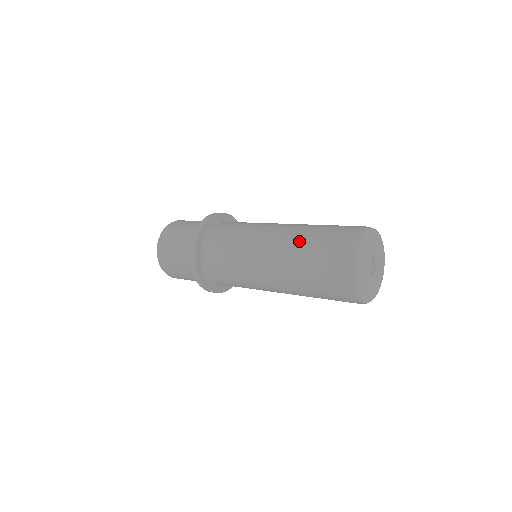
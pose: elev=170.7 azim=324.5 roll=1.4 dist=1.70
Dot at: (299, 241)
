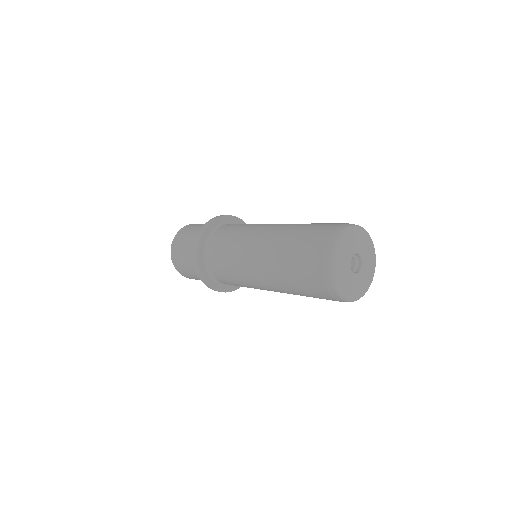
Dot at: (279, 266)
